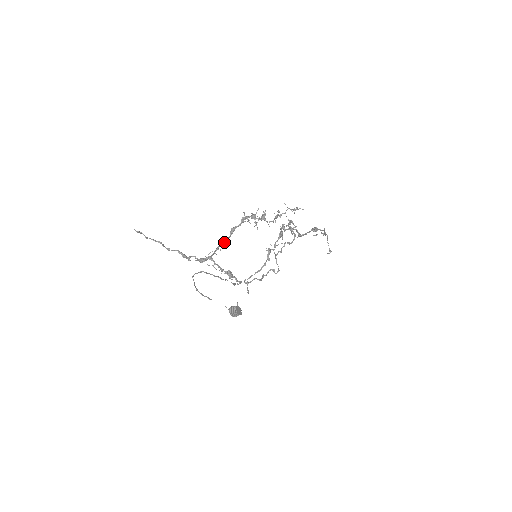
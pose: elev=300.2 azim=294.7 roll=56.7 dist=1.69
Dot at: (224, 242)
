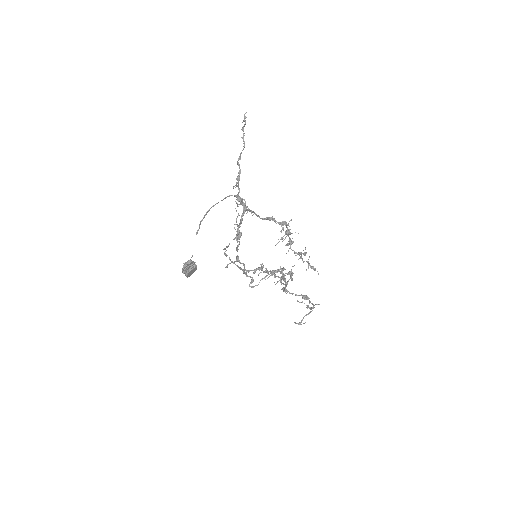
Dot at: (258, 215)
